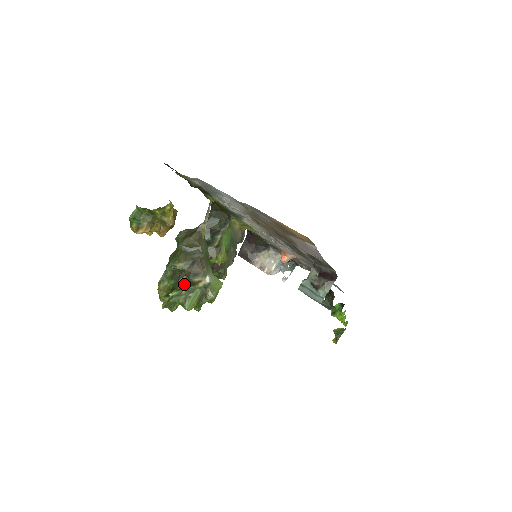
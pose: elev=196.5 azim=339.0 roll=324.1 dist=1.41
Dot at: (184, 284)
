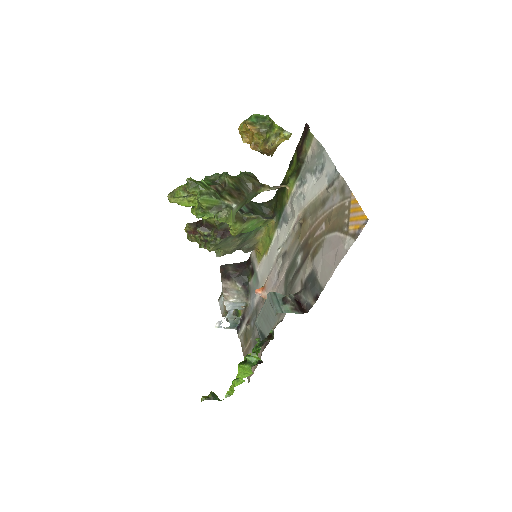
Dot at: (216, 190)
